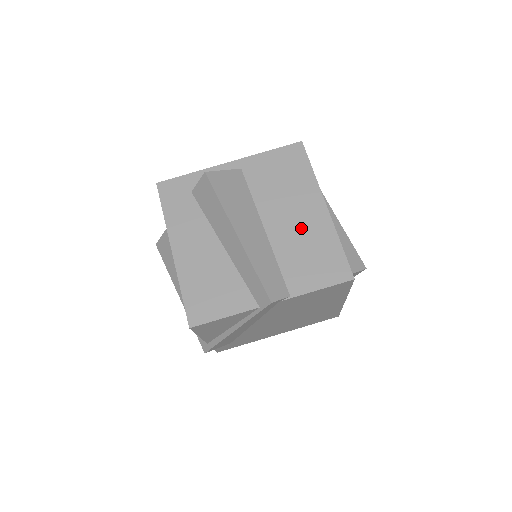
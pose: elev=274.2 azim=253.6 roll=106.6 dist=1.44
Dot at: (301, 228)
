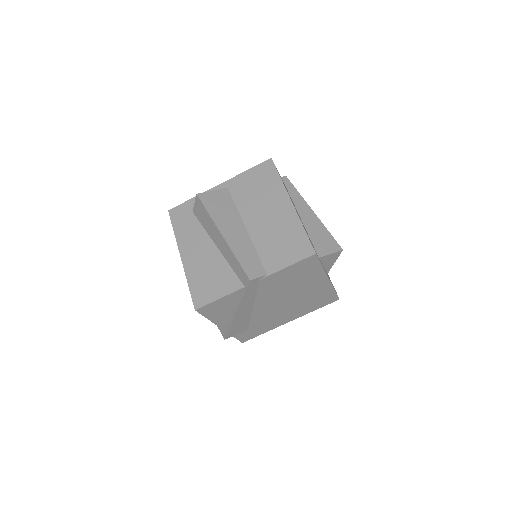
Dot at: (273, 223)
